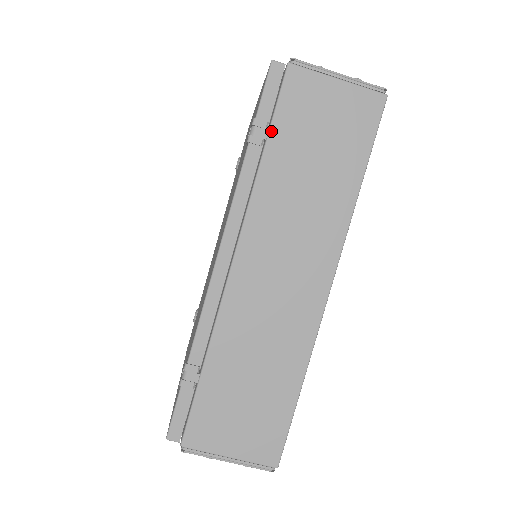
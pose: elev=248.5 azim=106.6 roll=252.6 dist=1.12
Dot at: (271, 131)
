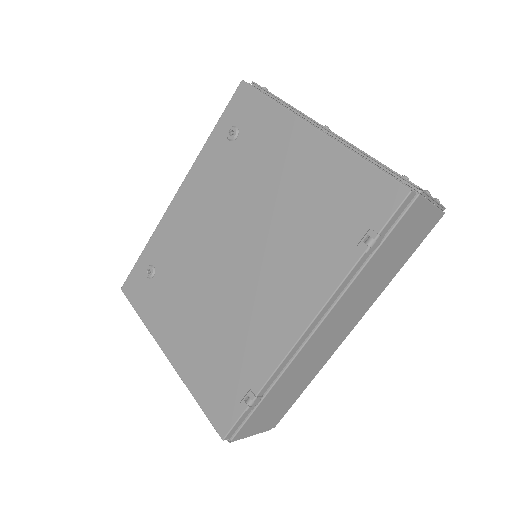
Dot at: (383, 244)
